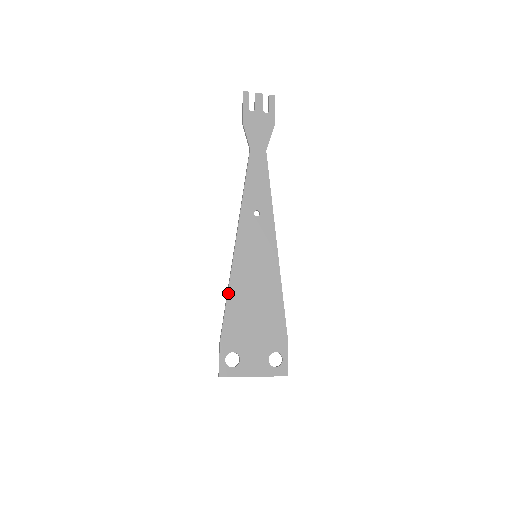
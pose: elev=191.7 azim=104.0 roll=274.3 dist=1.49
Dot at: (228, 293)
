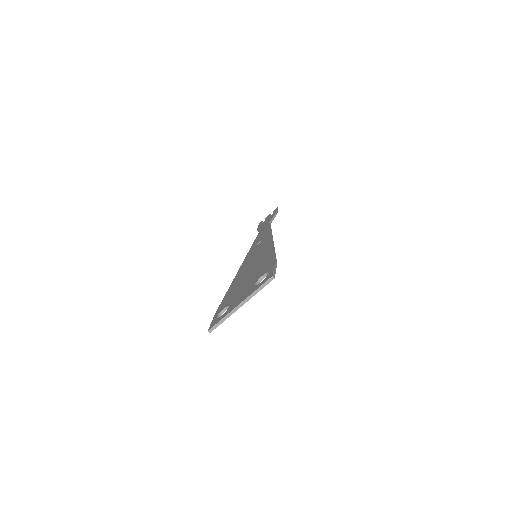
Dot at: occluded
